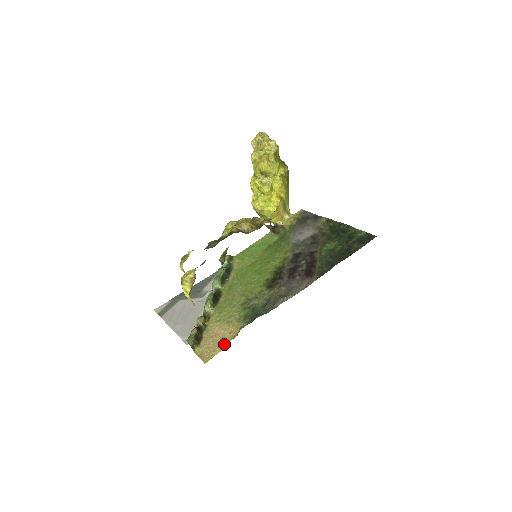
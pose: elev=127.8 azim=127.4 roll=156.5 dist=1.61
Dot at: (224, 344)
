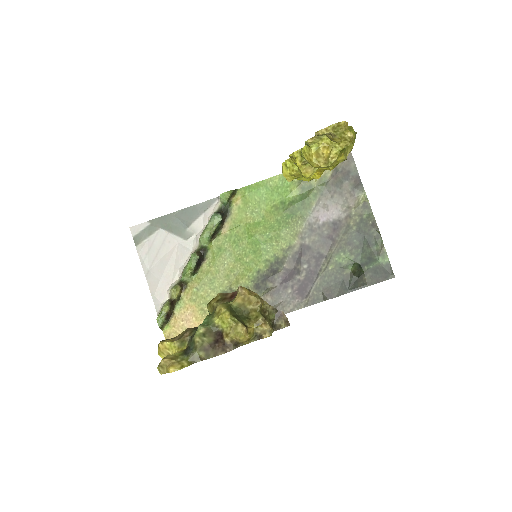
Dot at: occluded
